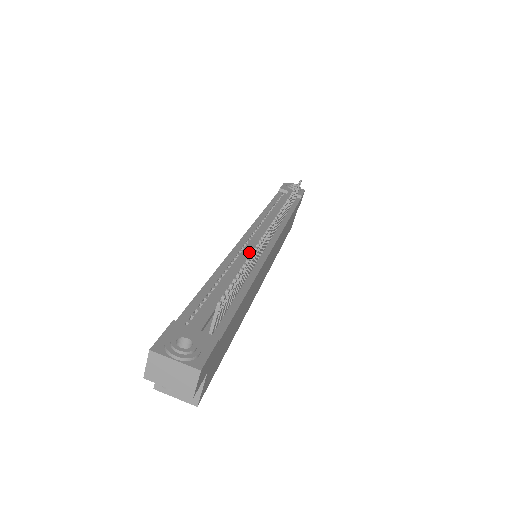
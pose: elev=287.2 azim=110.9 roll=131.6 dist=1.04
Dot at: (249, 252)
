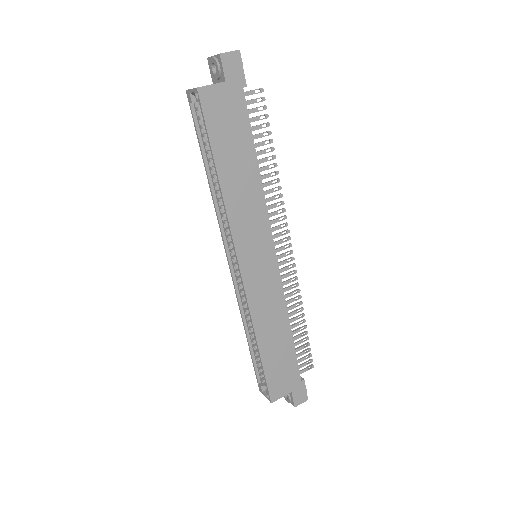
Dot at: occluded
